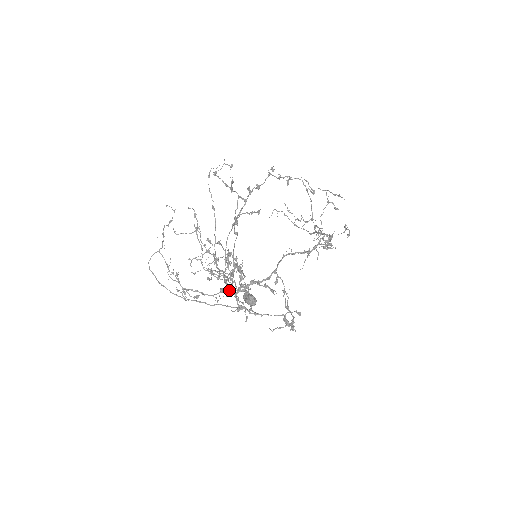
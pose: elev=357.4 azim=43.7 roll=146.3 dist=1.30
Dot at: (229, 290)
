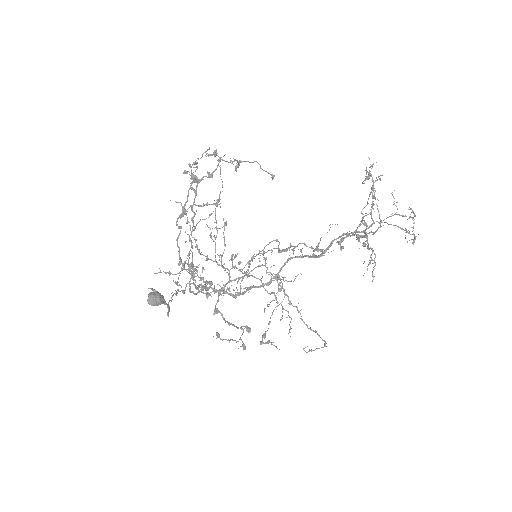
Dot at: (189, 288)
